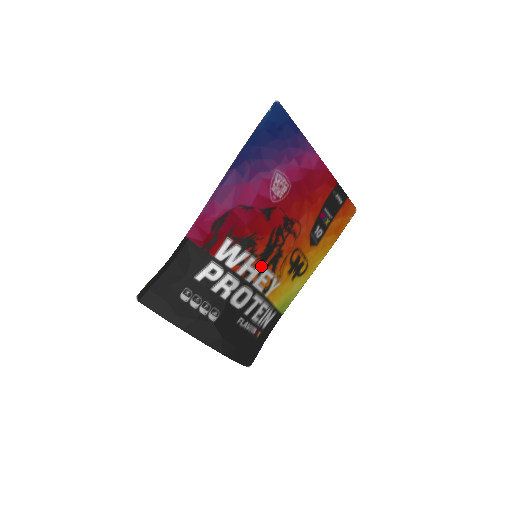
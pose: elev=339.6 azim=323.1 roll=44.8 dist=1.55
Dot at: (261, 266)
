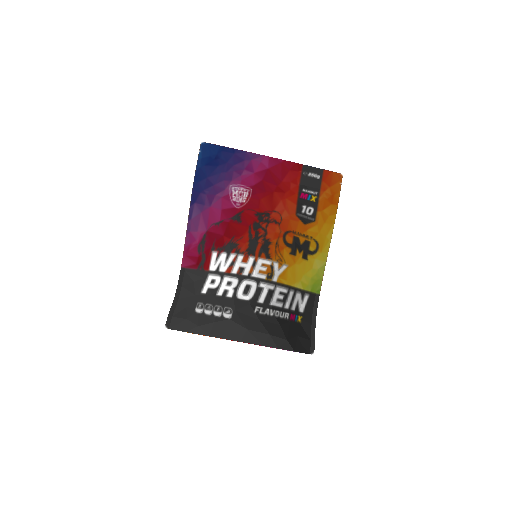
Dot at: (252, 259)
